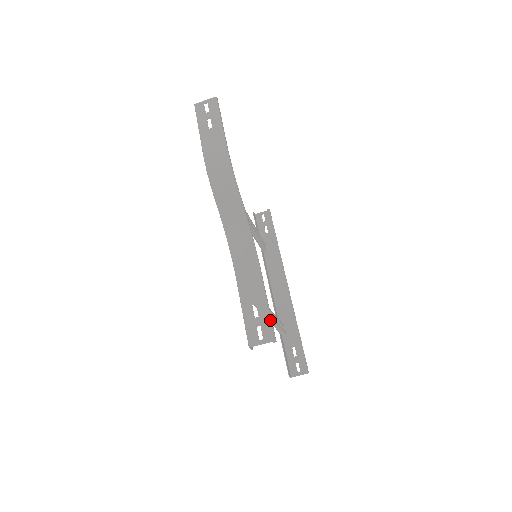
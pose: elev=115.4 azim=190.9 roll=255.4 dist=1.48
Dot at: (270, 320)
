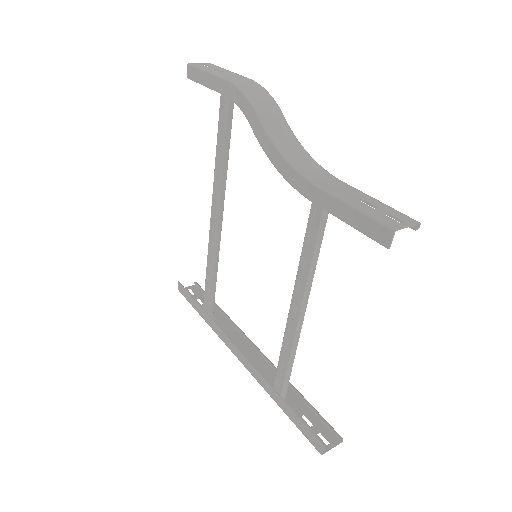
Dot at: occluded
